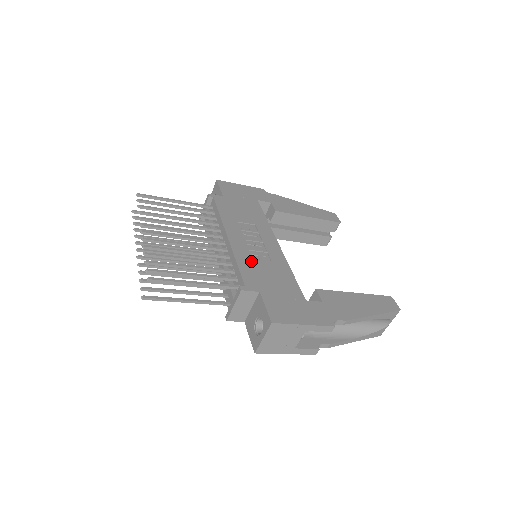
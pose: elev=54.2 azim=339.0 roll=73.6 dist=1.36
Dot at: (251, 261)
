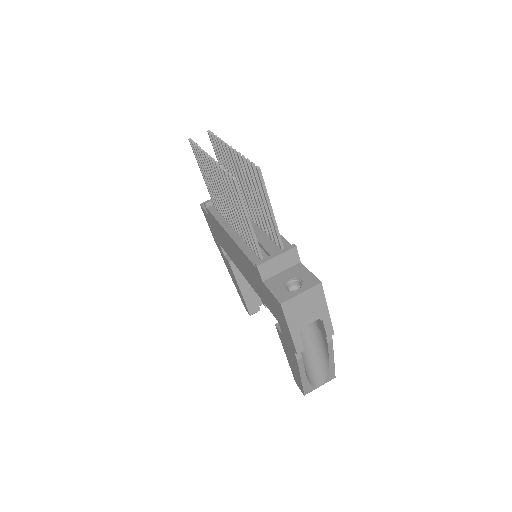
Dot at: occluded
